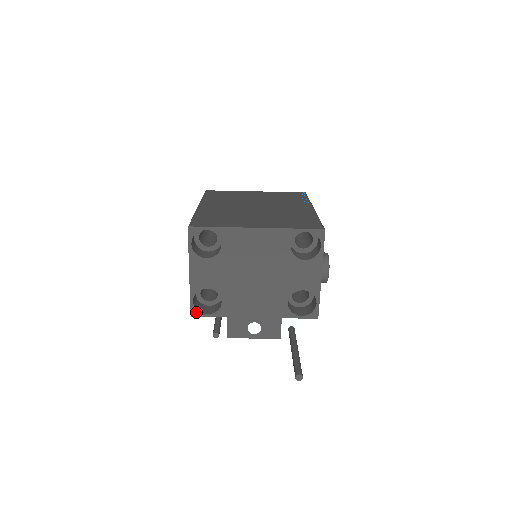
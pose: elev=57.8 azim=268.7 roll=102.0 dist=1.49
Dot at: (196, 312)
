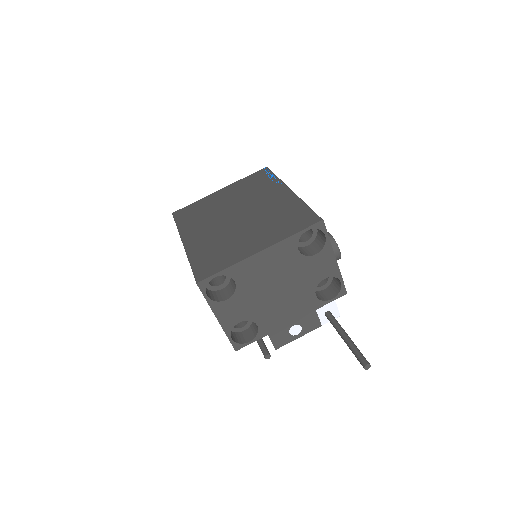
Dot at: (239, 346)
